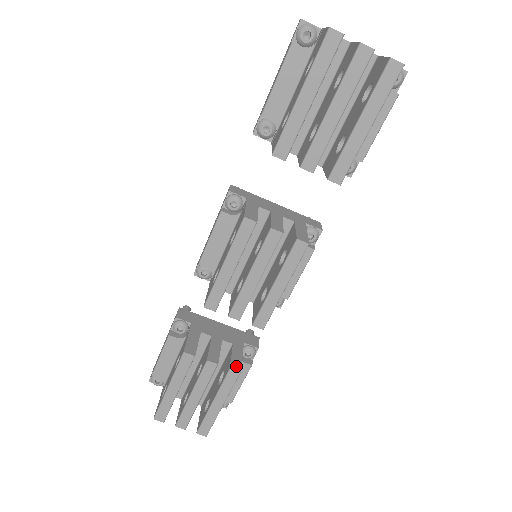
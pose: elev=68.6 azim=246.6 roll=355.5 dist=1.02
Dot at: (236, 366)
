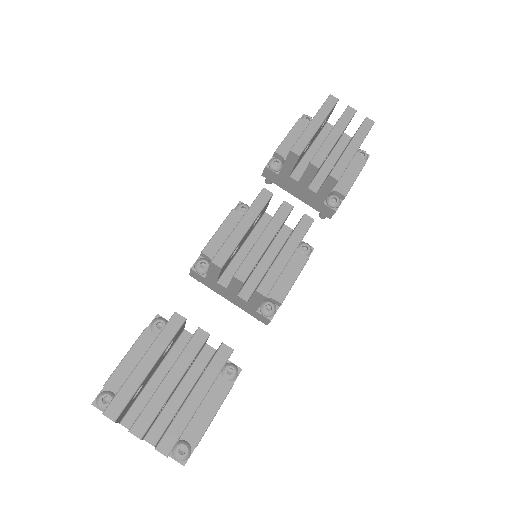
Dot at: (227, 347)
